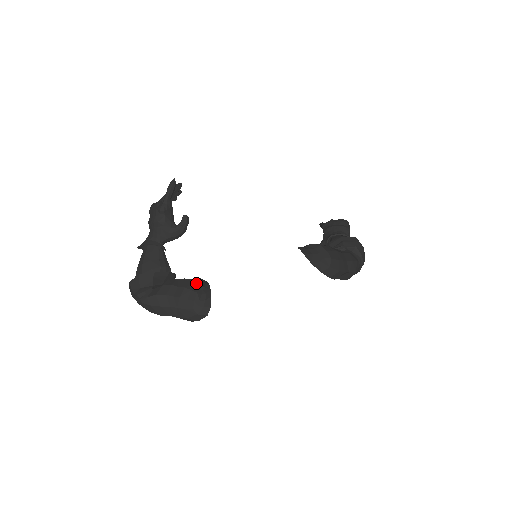
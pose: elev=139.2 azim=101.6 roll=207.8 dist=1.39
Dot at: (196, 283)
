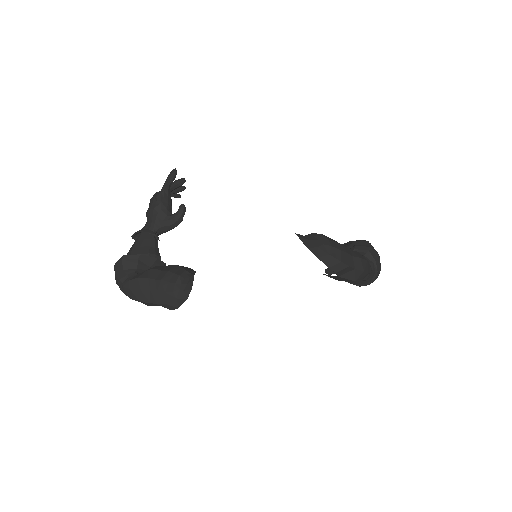
Dot at: (182, 268)
